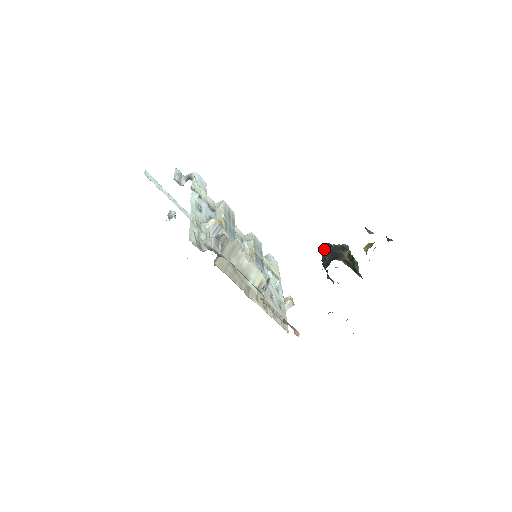
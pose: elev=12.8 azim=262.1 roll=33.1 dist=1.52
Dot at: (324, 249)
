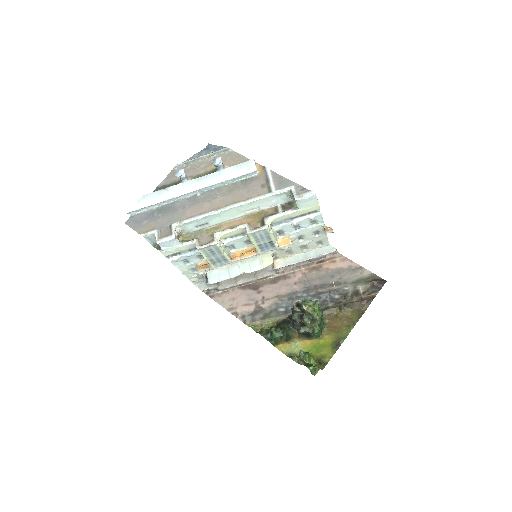
Dot at: (293, 307)
